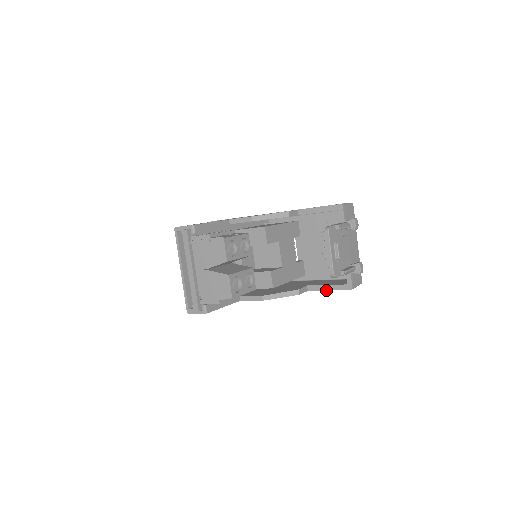
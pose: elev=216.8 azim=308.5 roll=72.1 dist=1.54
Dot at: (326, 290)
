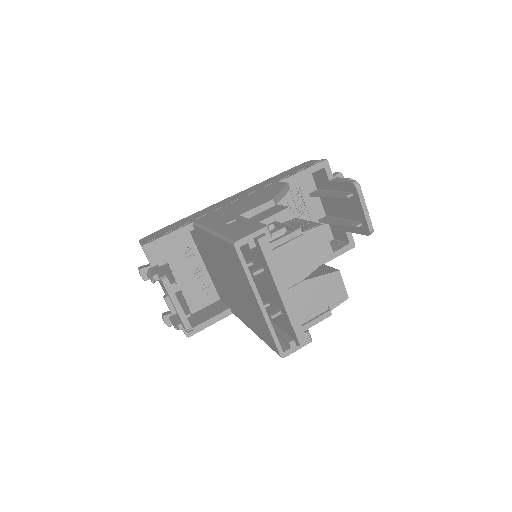
Dot at: (330, 260)
